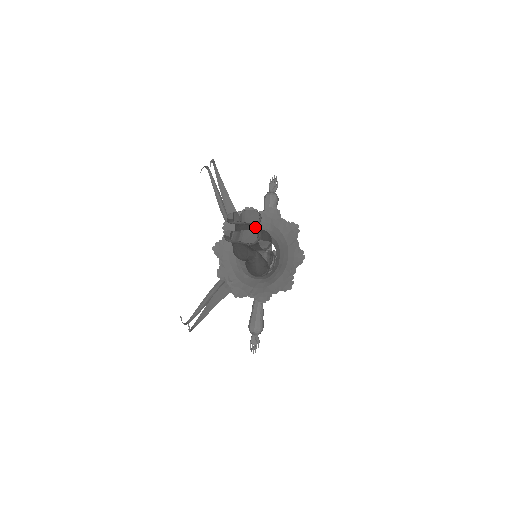
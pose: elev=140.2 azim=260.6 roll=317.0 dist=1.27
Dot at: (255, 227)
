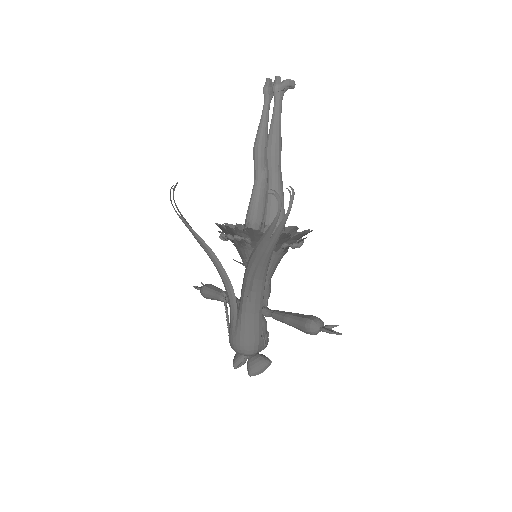
Dot at: occluded
